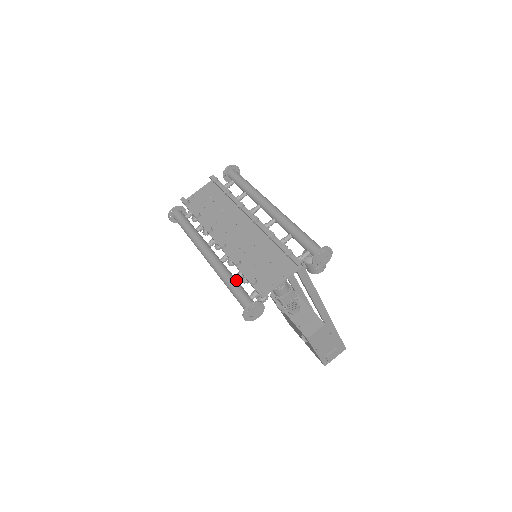
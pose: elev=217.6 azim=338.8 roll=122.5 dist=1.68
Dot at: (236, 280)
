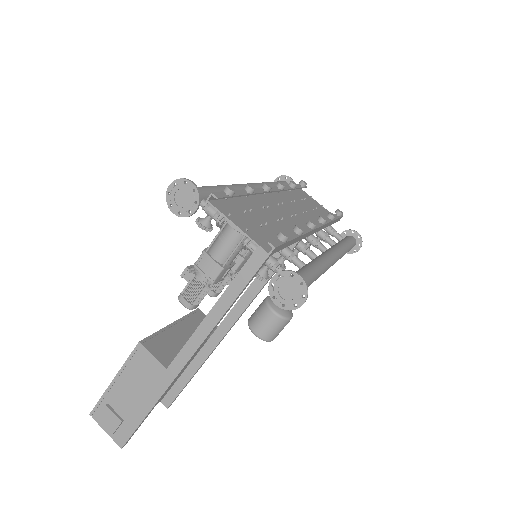
Dot at: occluded
